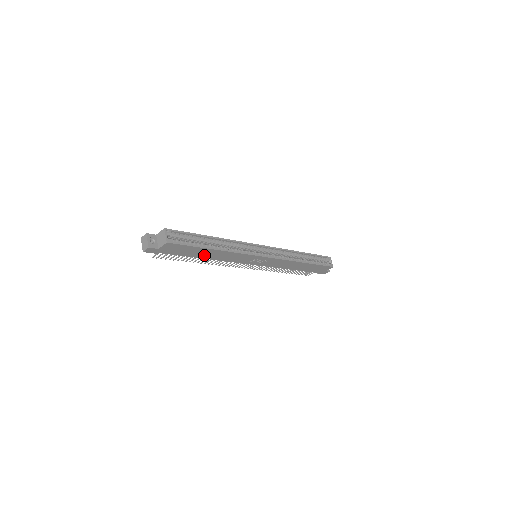
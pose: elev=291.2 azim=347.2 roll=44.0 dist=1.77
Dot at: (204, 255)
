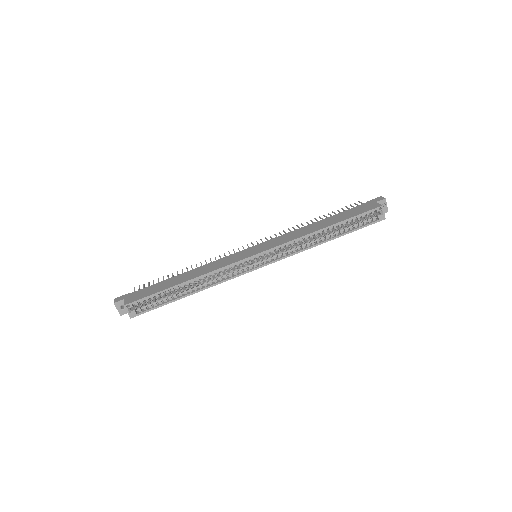
Dot at: occluded
